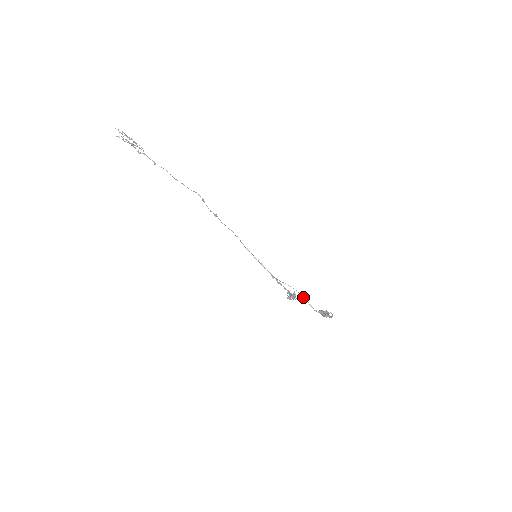
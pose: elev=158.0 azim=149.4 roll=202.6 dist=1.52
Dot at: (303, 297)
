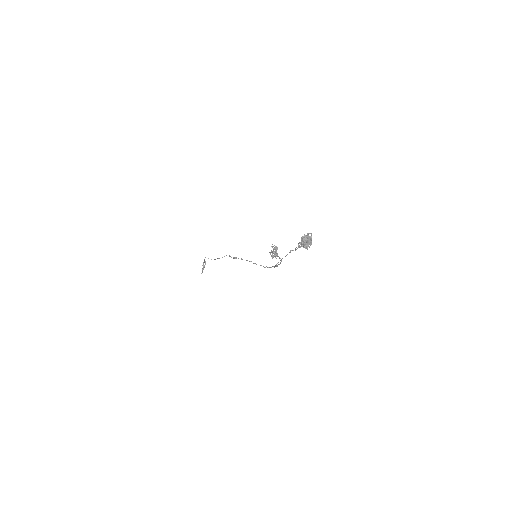
Dot at: (290, 250)
